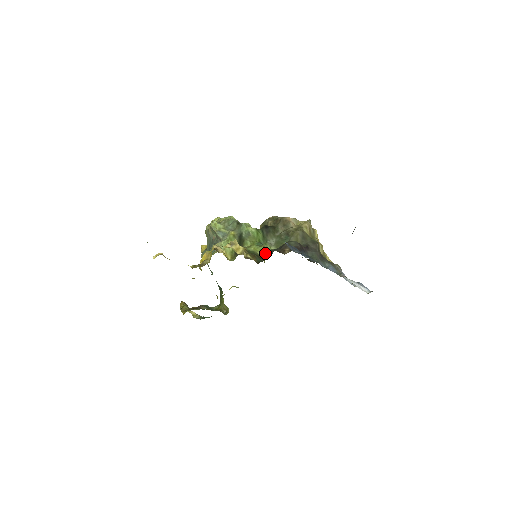
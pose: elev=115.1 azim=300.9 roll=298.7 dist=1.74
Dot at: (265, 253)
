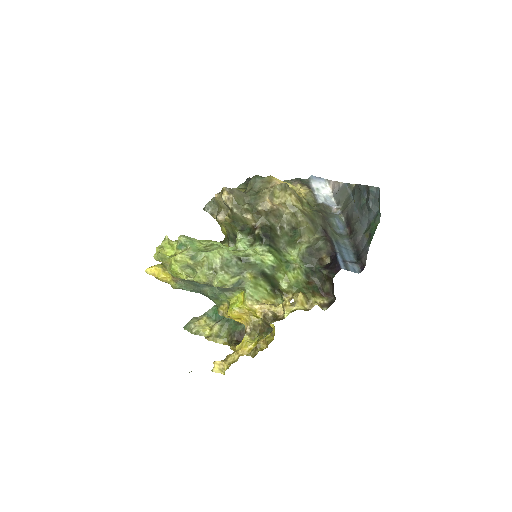
Dot at: (306, 273)
